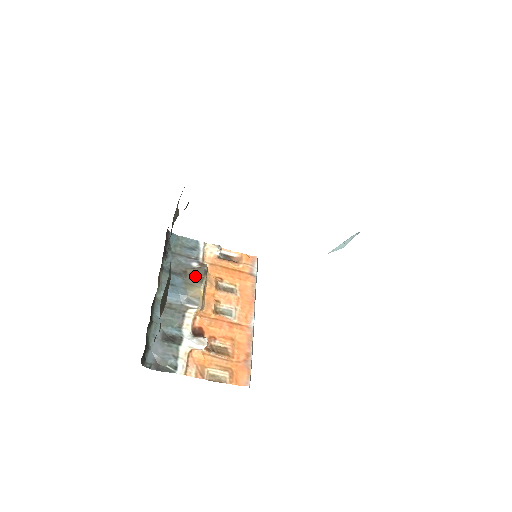
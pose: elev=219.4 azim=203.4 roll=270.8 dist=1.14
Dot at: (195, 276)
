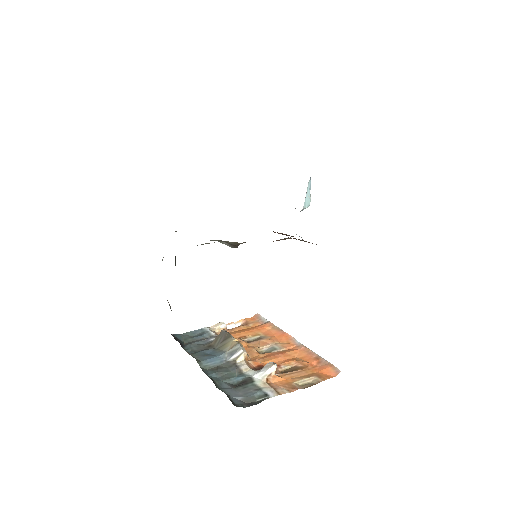
Dot at: (220, 340)
